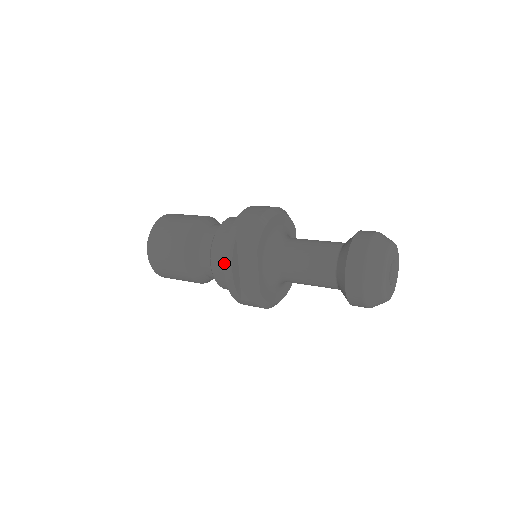
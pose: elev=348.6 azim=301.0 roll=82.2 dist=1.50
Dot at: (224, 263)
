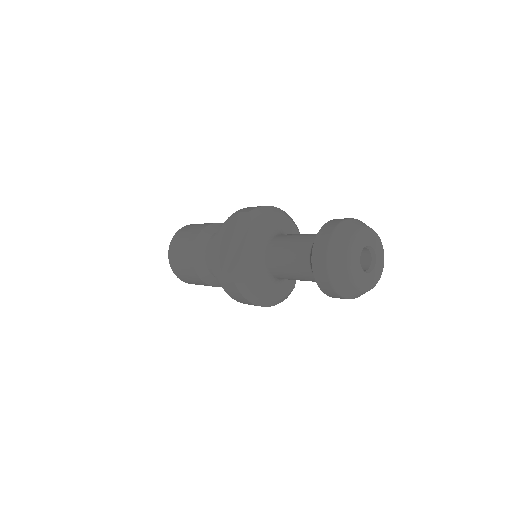
Dot at: (220, 230)
